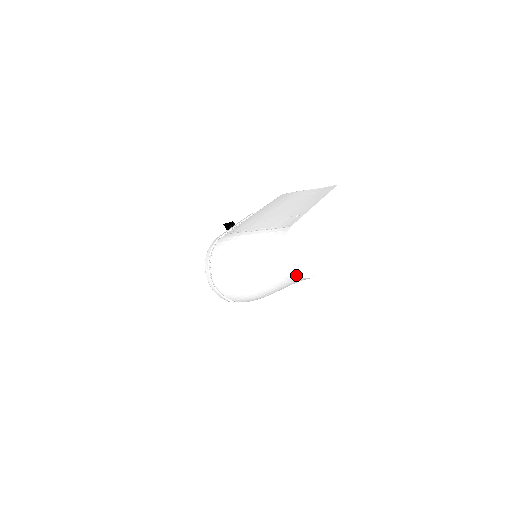
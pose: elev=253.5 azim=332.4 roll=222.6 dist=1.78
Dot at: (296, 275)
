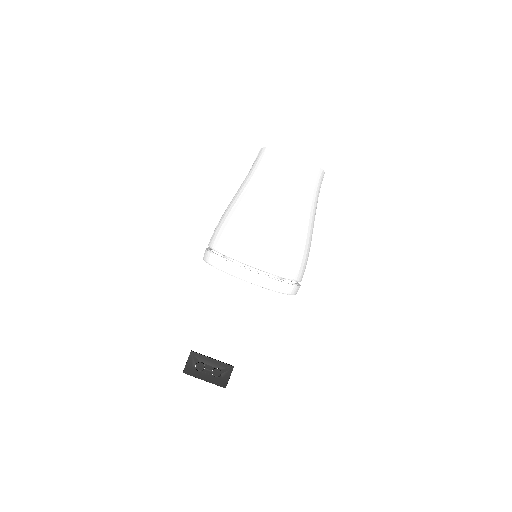
Dot at: (311, 166)
